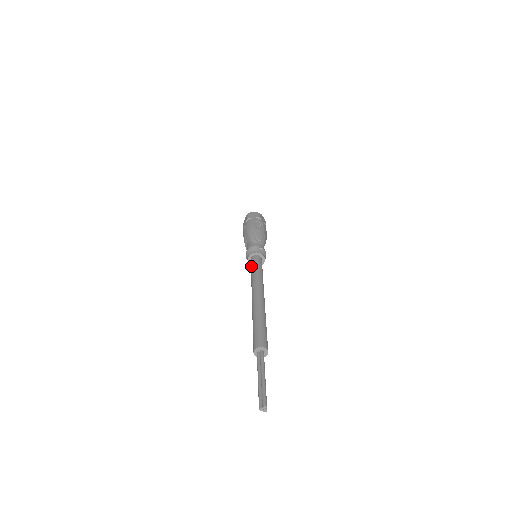
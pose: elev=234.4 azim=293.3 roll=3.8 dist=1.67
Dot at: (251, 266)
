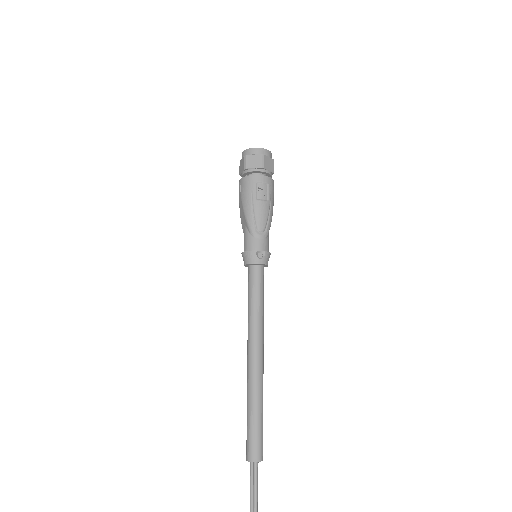
Dot at: (248, 287)
